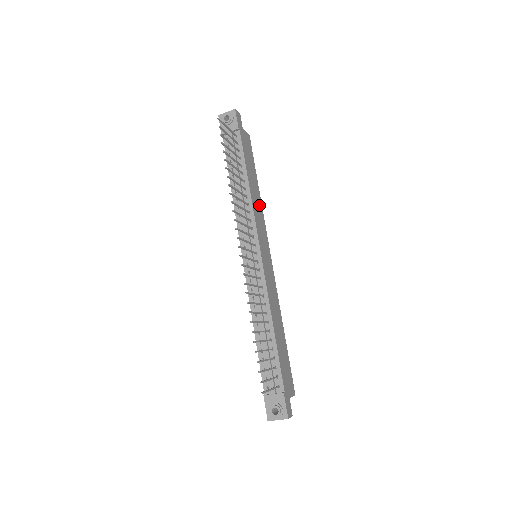
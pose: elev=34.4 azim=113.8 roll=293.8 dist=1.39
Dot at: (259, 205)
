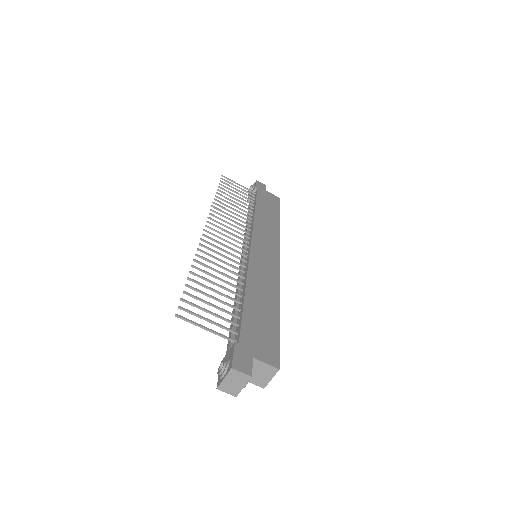
Dot at: (272, 227)
